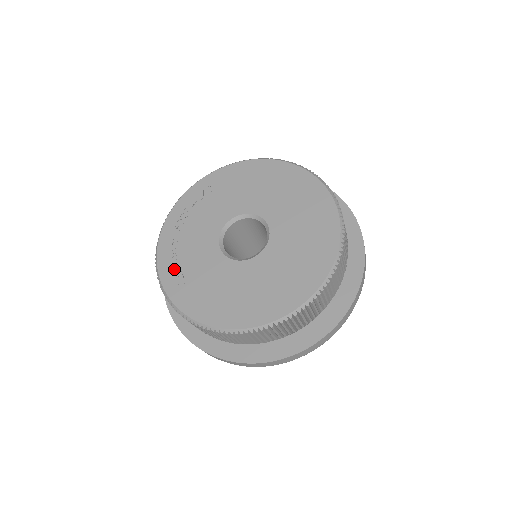
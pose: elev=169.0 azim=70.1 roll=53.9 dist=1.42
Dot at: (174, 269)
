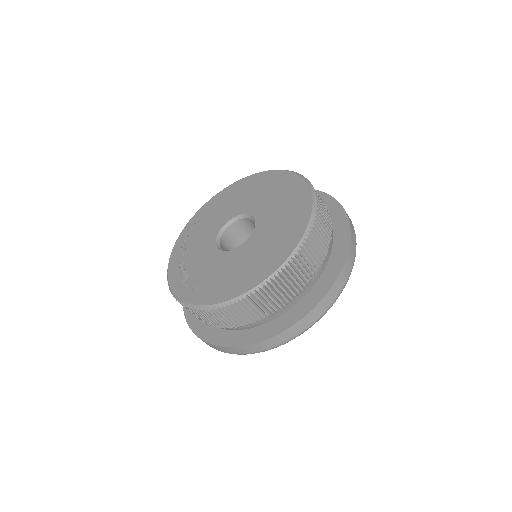
Dot at: (185, 282)
